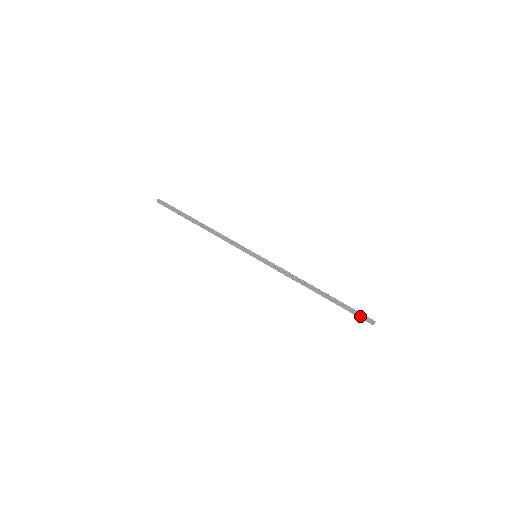
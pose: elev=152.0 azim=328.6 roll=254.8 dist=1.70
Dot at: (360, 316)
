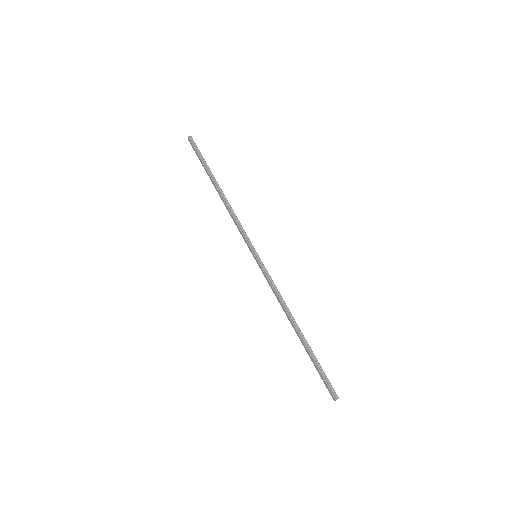
Dot at: (325, 384)
